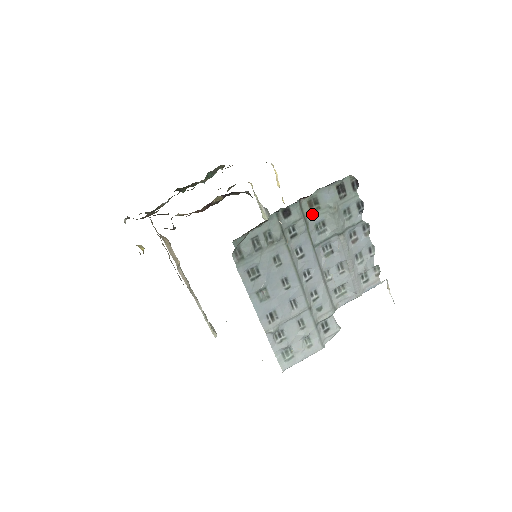
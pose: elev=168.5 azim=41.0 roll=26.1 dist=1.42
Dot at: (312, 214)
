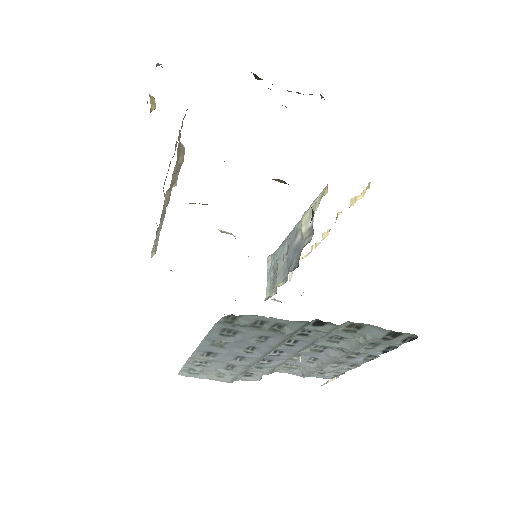
Dot at: (342, 331)
